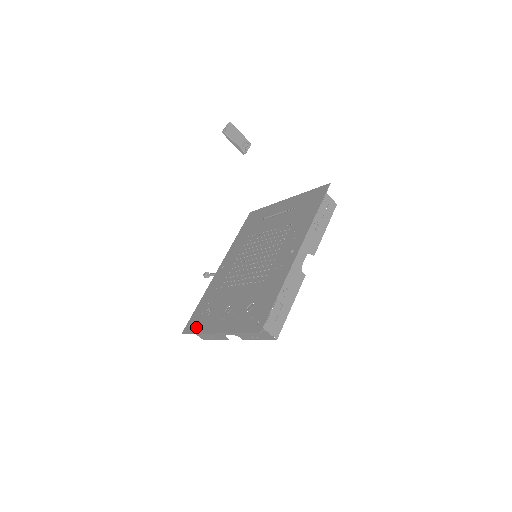
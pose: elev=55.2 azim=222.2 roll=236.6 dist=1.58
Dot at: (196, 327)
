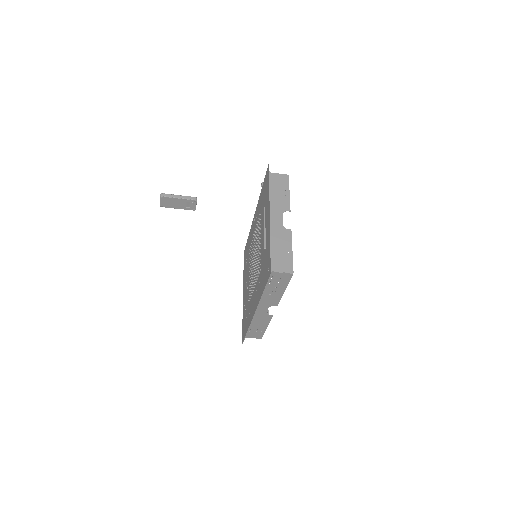
Dot at: (244, 264)
